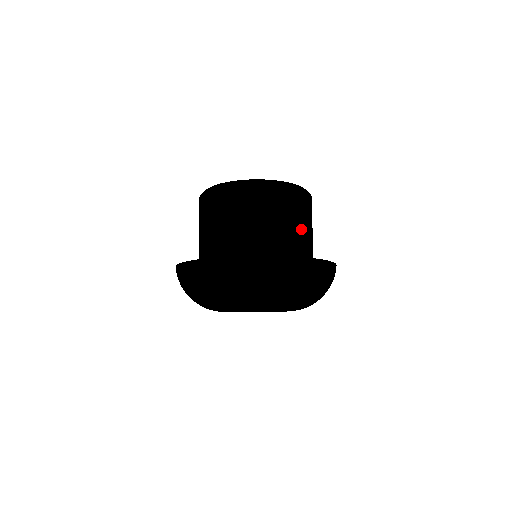
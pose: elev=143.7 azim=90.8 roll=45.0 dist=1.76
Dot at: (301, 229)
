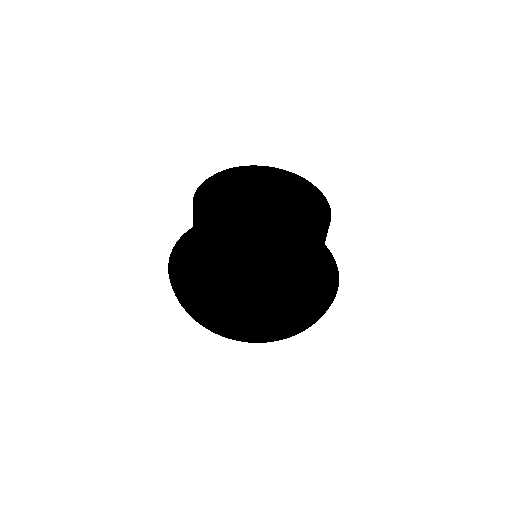
Dot at: (302, 279)
